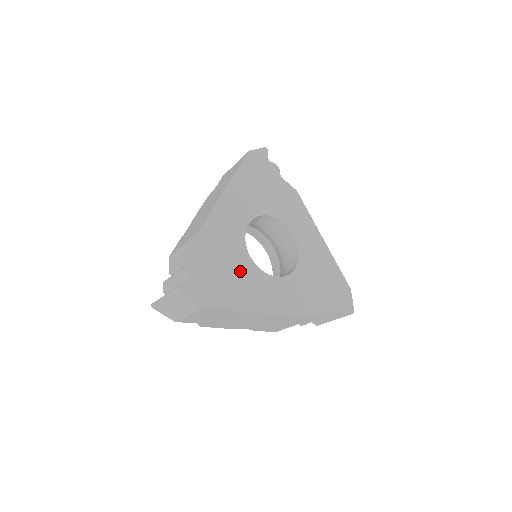
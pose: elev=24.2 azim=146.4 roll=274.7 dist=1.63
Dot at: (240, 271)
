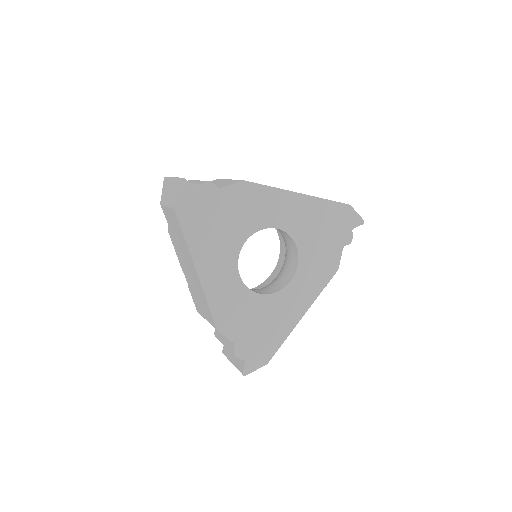
Dot at: (266, 313)
